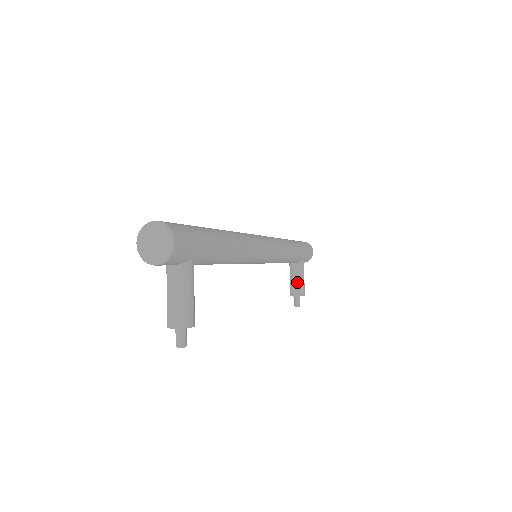
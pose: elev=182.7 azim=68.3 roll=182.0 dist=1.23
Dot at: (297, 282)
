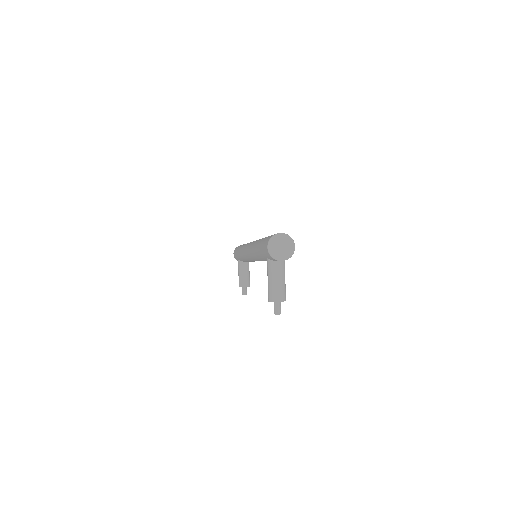
Dot at: (246, 276)
